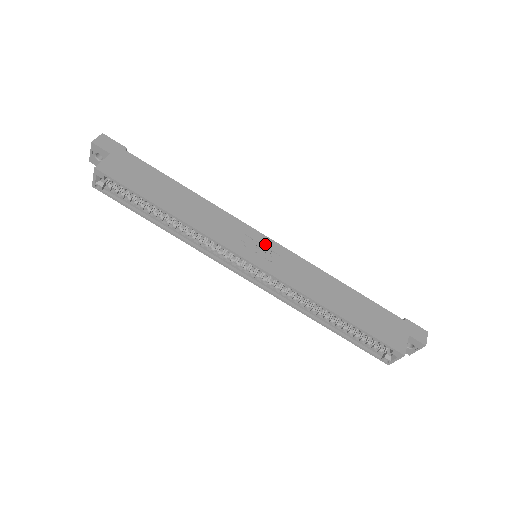
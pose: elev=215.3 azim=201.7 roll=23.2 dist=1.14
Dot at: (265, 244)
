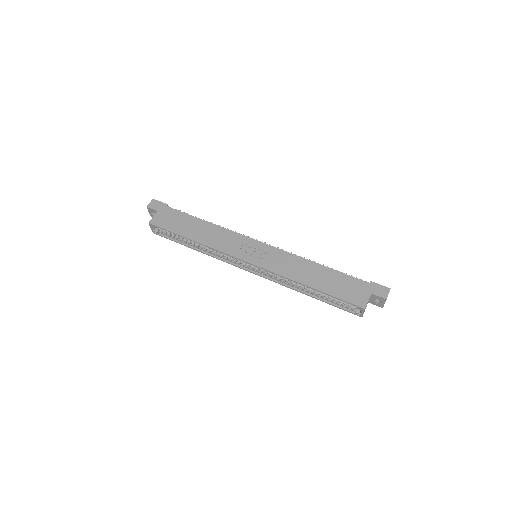
Dot at: (258, 247)
